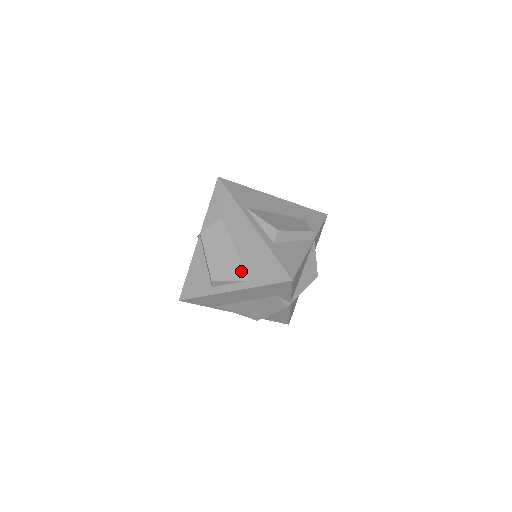
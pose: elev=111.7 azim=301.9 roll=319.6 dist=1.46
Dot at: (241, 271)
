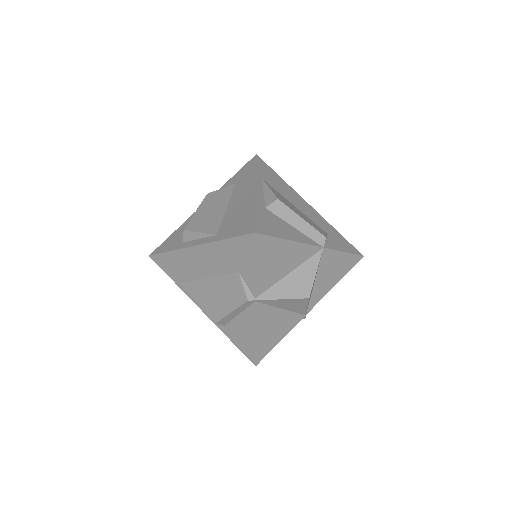
Dot at: (216, 226)
